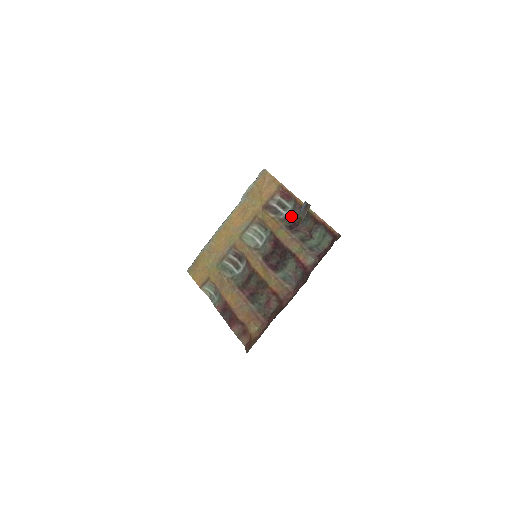
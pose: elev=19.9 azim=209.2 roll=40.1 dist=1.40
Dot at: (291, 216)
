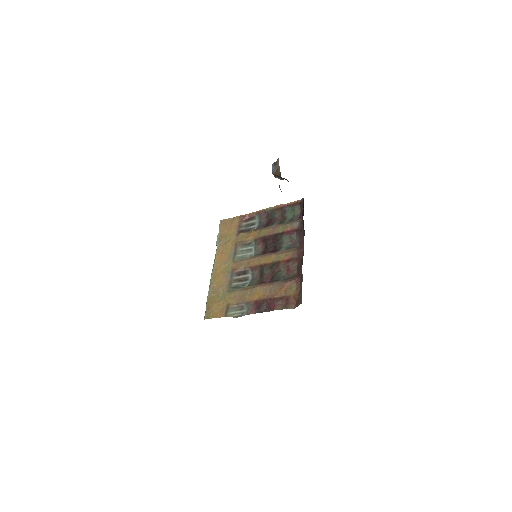
Dot at: (262, 222)
